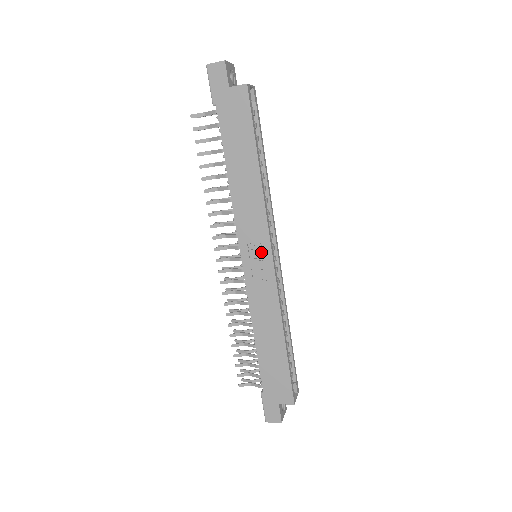
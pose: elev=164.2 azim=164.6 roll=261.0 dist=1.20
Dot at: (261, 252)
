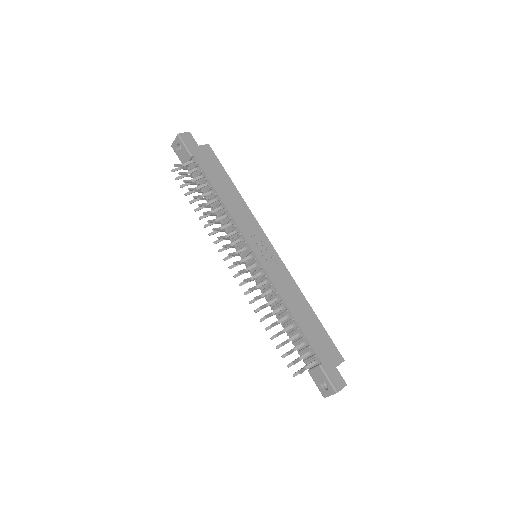
Dot at: (264, 245)
